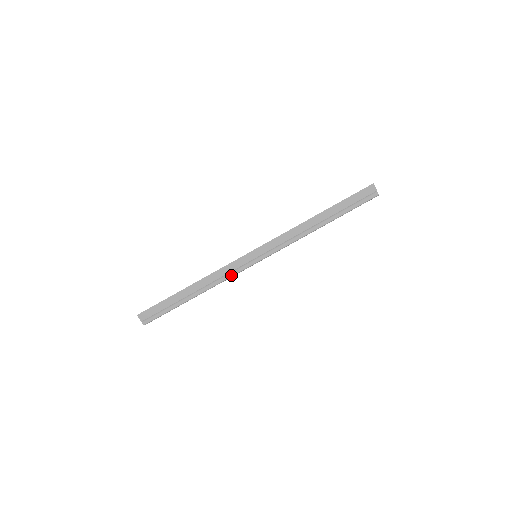
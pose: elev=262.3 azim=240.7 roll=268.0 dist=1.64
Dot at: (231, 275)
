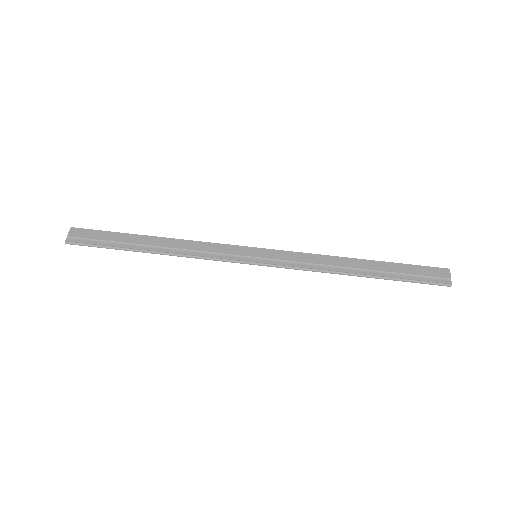
Dot at: (211, 256)
